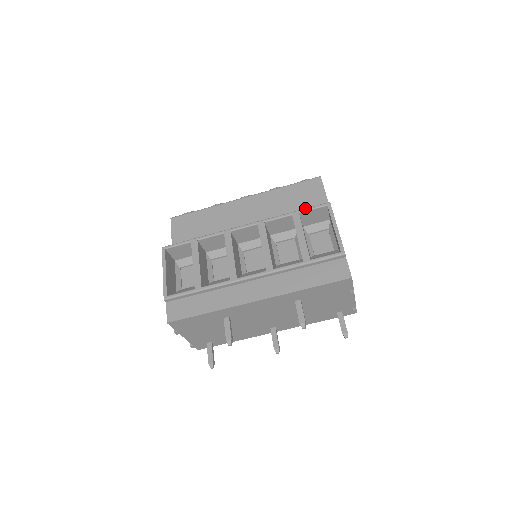
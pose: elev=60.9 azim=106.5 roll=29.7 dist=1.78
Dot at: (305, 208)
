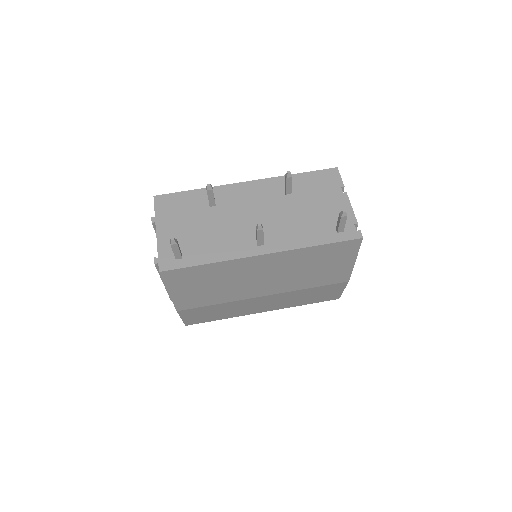
Dot at: occluded
